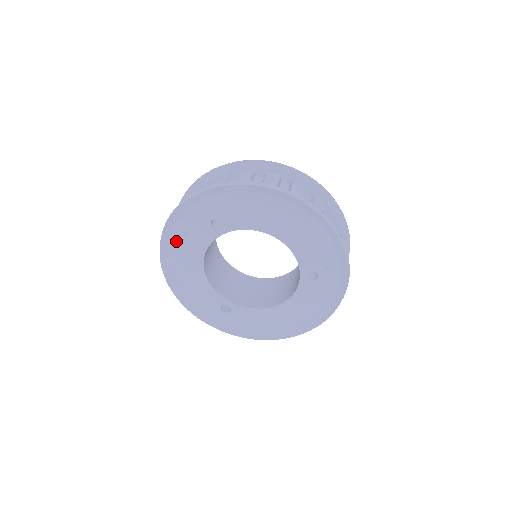
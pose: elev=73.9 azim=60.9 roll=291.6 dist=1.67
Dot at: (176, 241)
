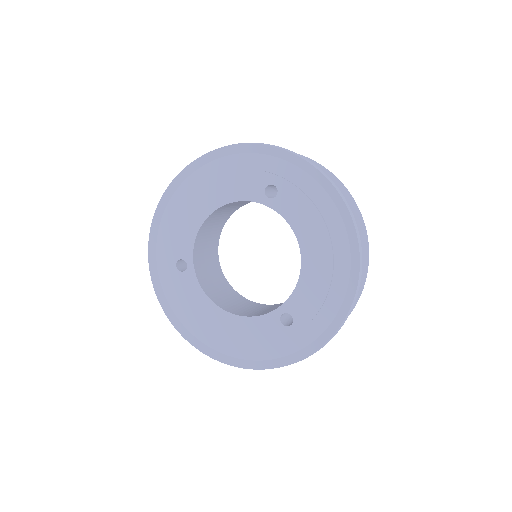
Dot at: (221, 167)
